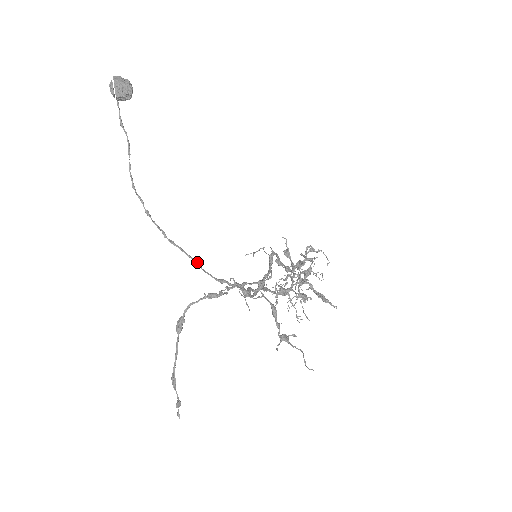
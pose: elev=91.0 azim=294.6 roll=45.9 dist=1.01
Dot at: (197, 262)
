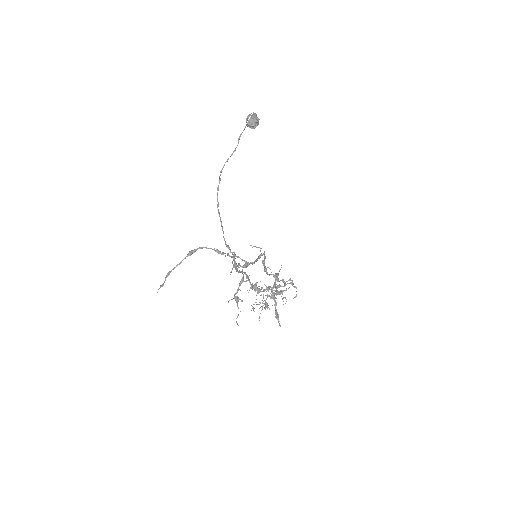
Dot at: occluded
